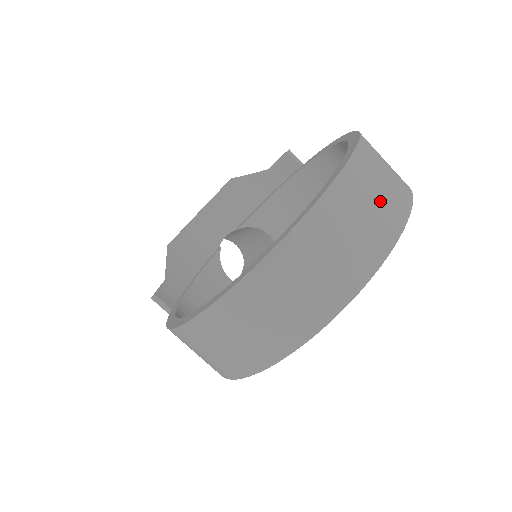
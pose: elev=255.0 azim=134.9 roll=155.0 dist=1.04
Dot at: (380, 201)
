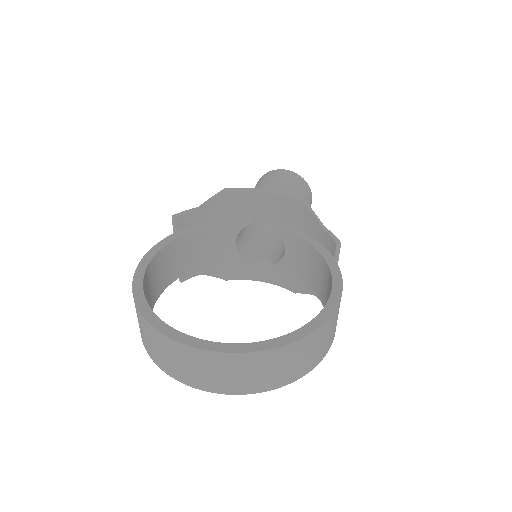
Dot at: (248, 377)
